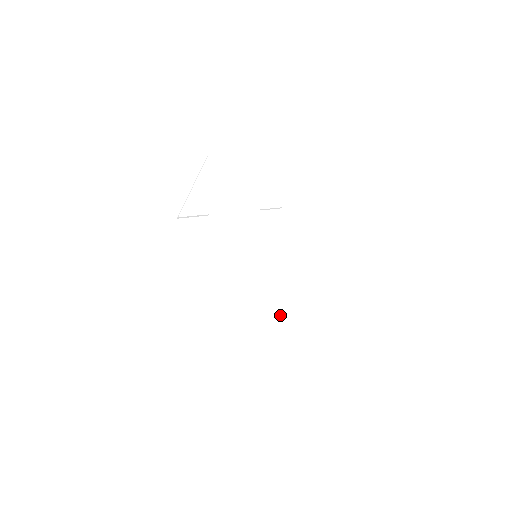
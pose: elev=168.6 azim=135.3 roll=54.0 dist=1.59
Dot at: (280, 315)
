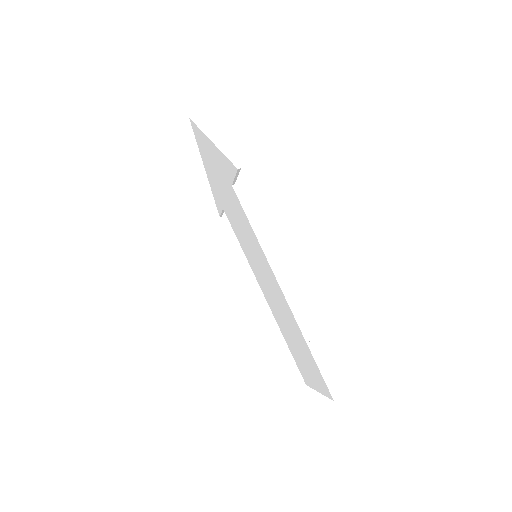
Dot at: occluded
